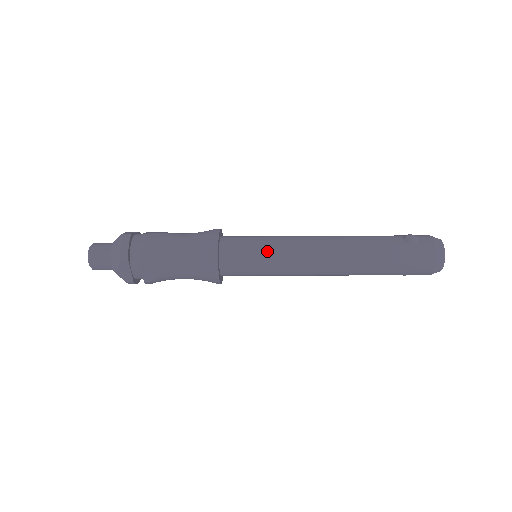
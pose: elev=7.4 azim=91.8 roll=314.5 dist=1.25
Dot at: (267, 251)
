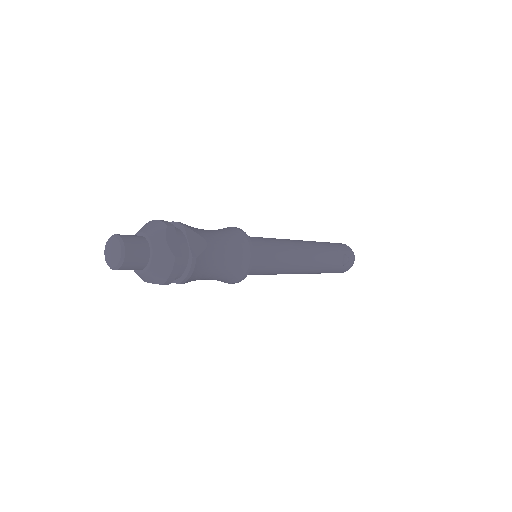
Dot at: (273, 270)
